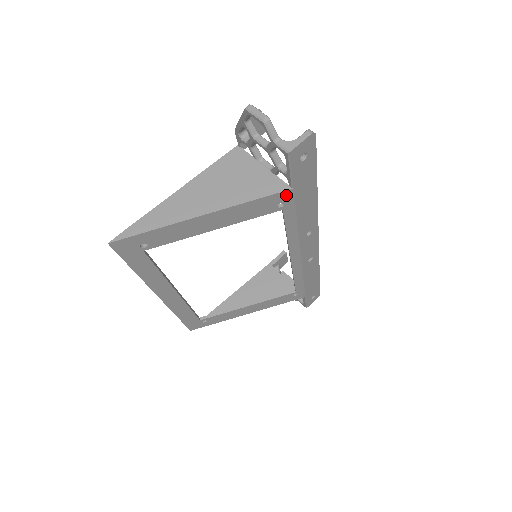
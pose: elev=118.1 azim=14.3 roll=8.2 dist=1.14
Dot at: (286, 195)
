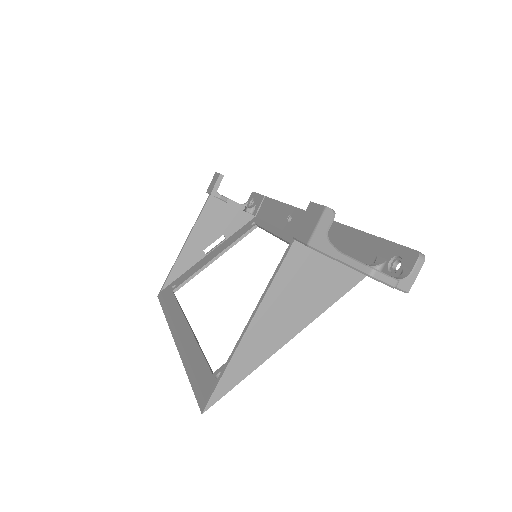
Dot at: (358, 276)
